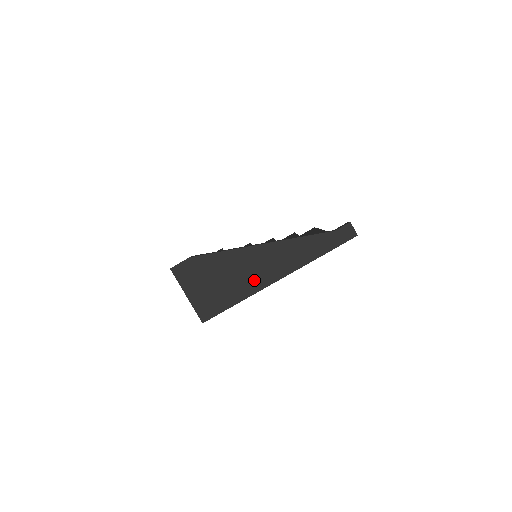
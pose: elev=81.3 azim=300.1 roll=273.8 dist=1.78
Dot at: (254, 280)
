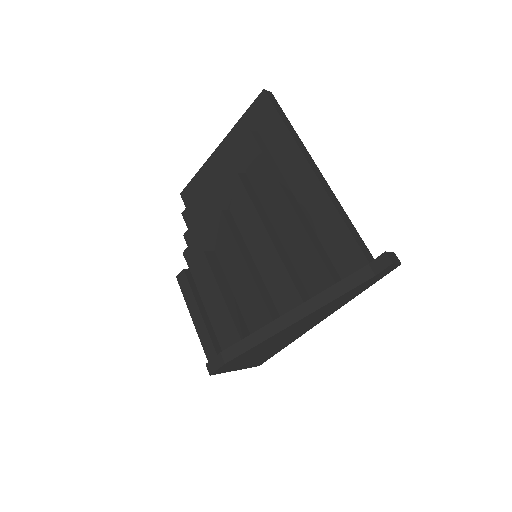
Dot at: (297, 334)
